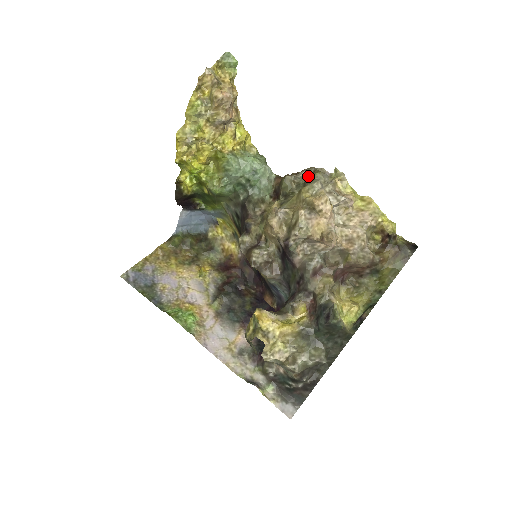
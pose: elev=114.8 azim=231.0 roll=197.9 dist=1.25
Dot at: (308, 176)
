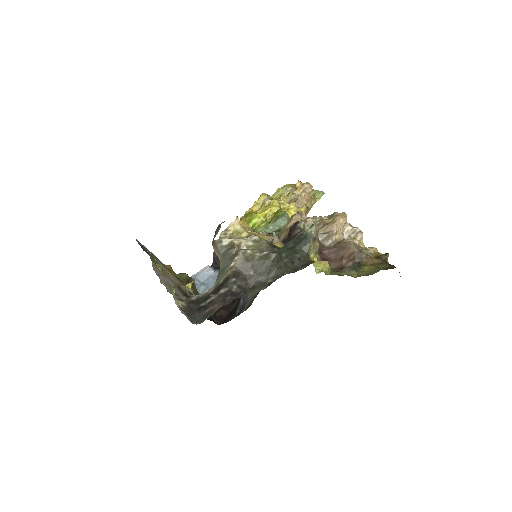
Dot at: occluded
